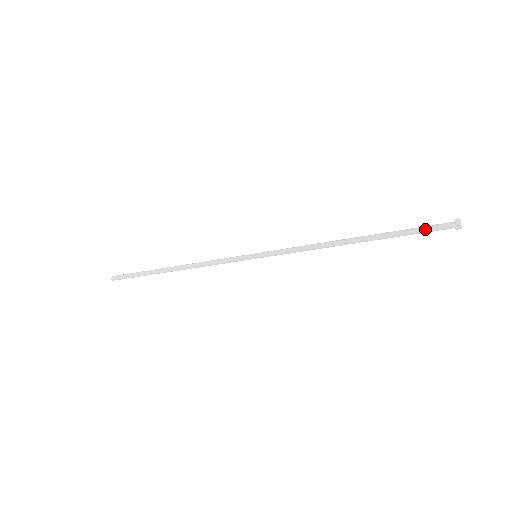
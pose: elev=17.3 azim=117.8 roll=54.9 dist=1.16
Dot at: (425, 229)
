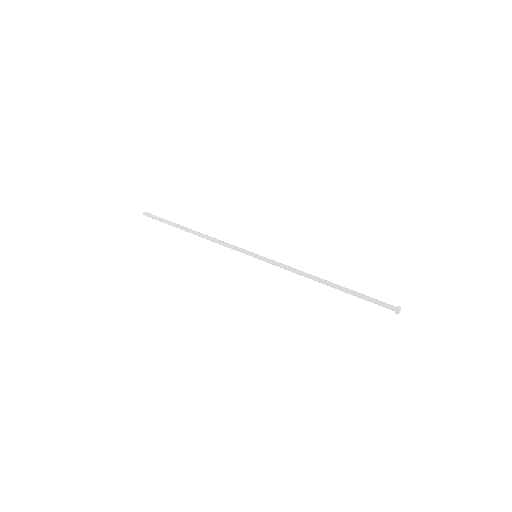
Dot at: occluded
